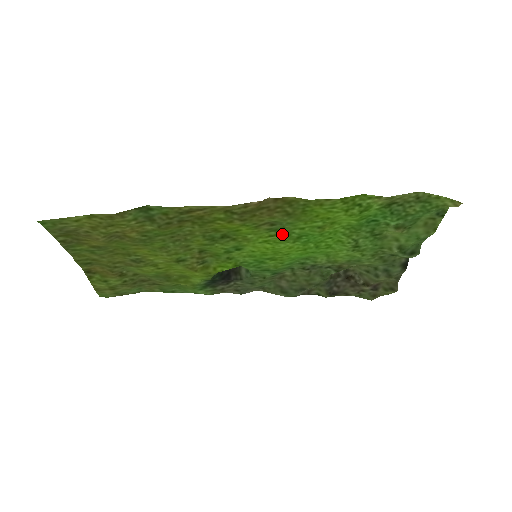
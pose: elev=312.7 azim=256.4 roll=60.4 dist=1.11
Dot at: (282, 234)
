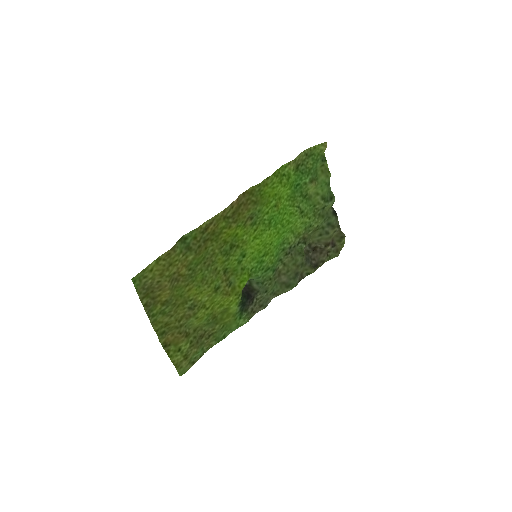
Dot at: (260, 225)
